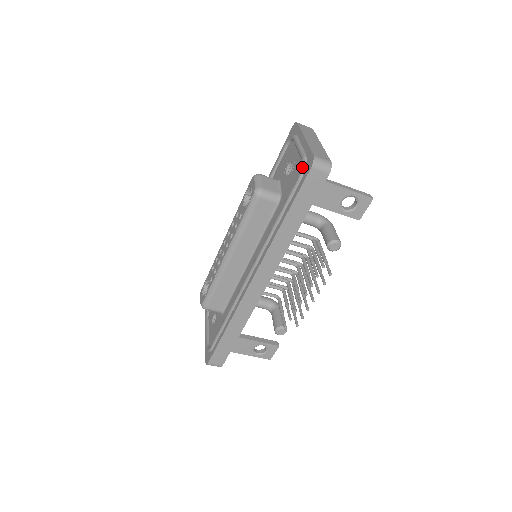
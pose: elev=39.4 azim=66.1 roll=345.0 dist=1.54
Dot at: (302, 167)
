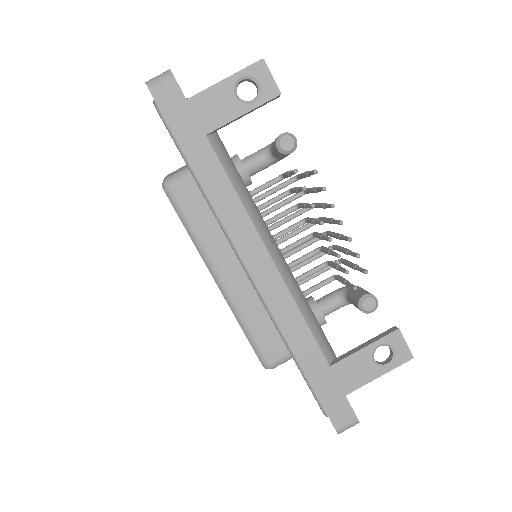
Dot at: occluded
